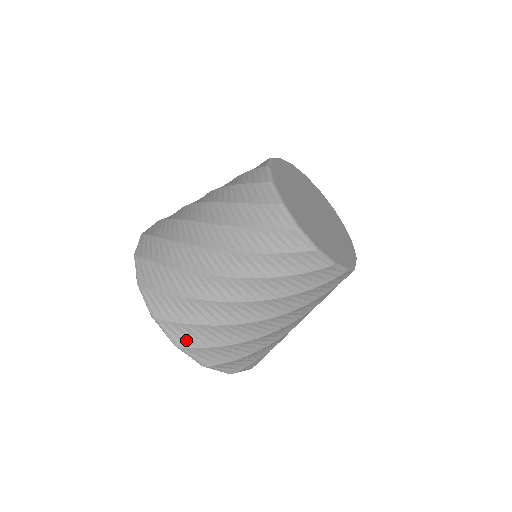
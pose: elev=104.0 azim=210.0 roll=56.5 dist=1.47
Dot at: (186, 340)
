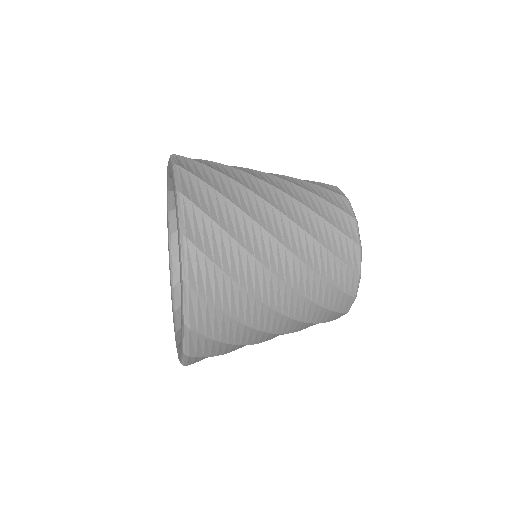
Dot at: (196, 361)
